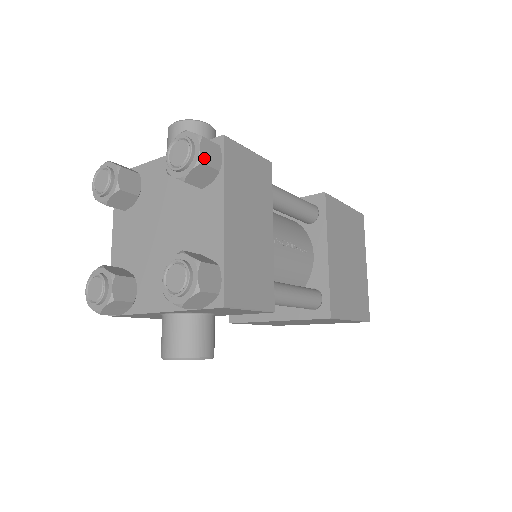
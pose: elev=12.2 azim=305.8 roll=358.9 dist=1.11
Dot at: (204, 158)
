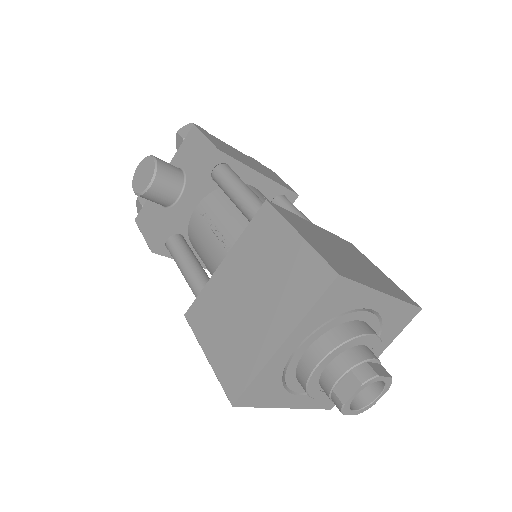
Dot at: occluded
